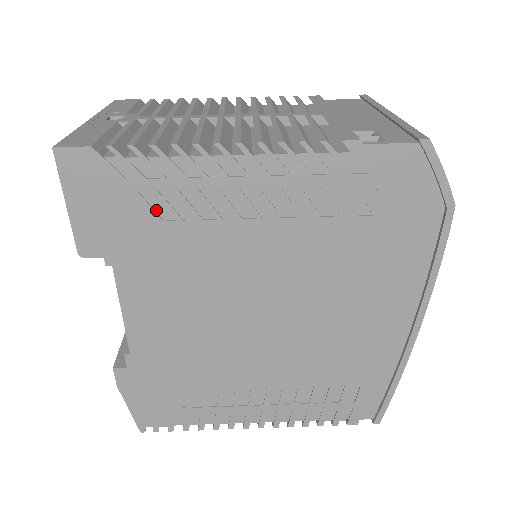
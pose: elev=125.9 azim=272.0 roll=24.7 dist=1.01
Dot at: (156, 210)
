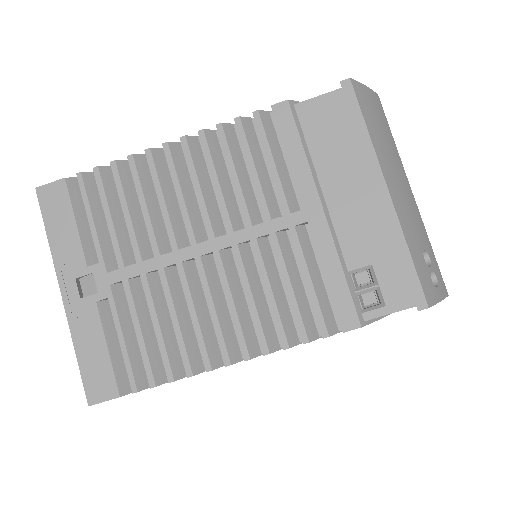
Dot at: occluded
